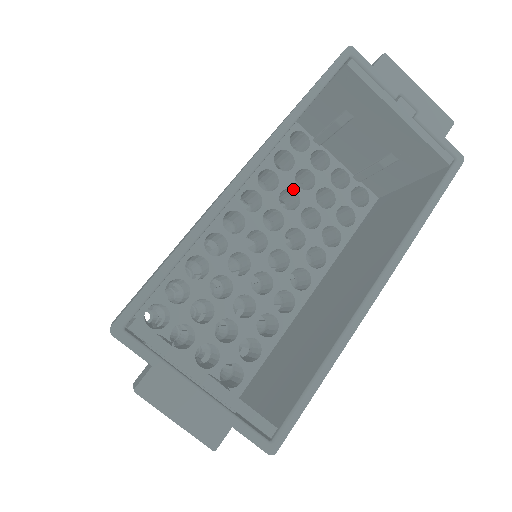
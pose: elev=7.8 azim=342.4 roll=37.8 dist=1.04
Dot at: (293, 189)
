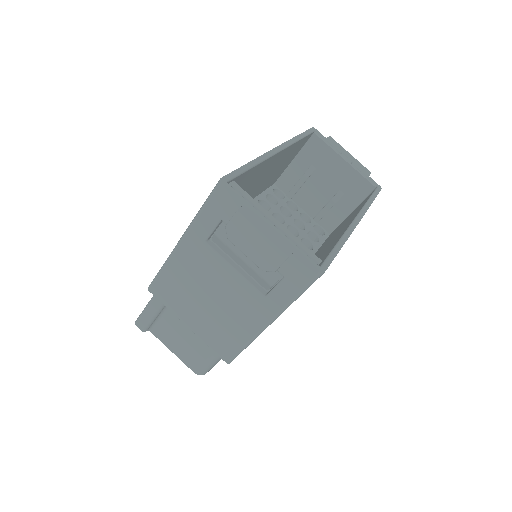
Dot at: (279, 214)
